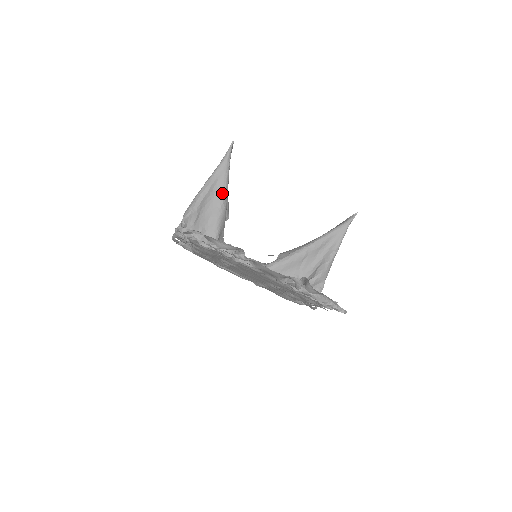
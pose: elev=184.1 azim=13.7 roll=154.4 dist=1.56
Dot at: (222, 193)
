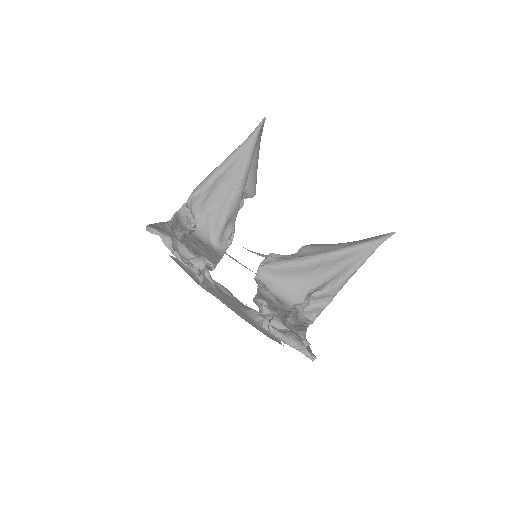
Dot at: (240, 175)
